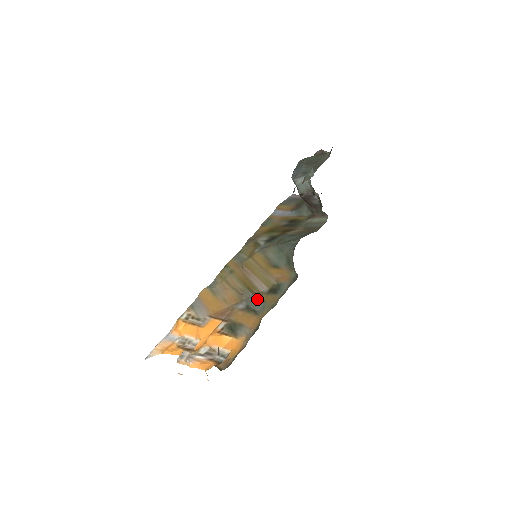
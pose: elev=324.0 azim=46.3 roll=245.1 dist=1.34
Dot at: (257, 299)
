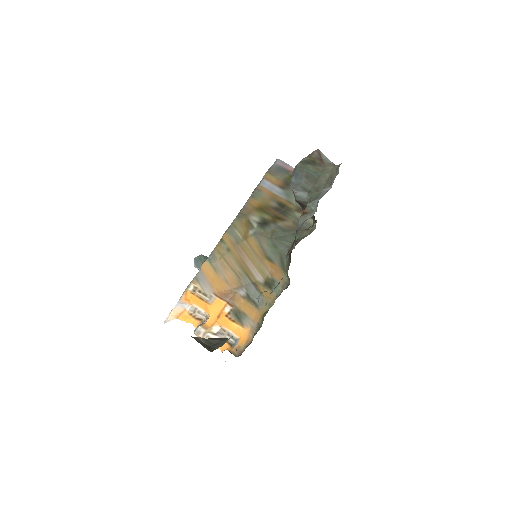
Dot at: (255, 289)
